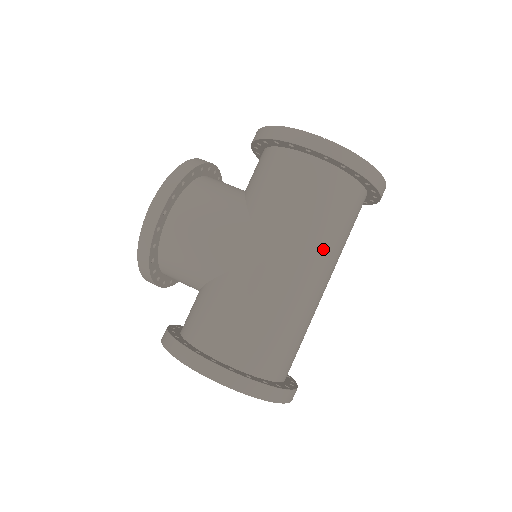
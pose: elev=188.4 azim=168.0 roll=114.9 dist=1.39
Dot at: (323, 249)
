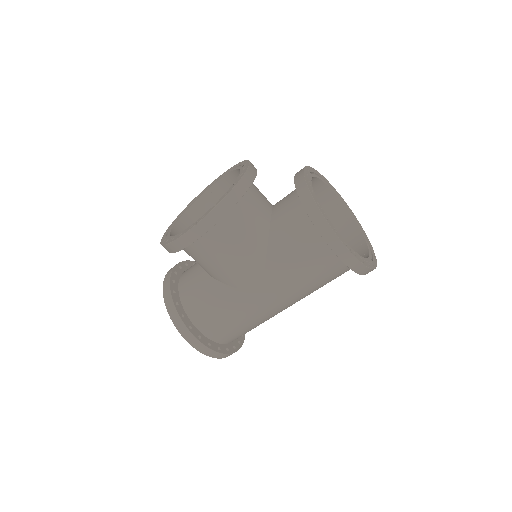
Dot at: occluded
